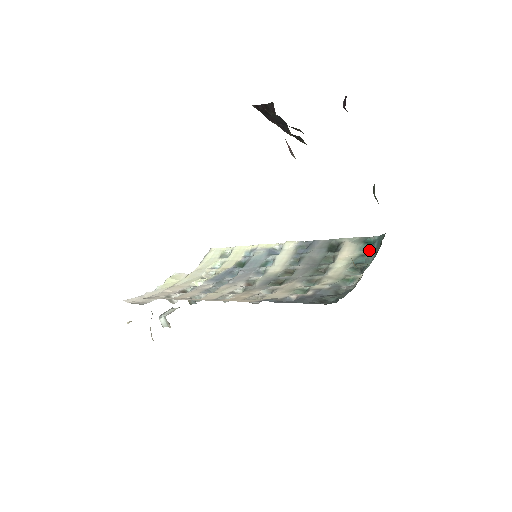
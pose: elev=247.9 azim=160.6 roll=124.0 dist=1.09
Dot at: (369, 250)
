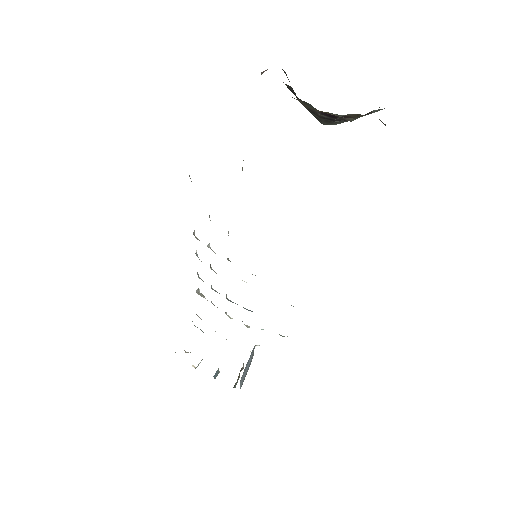
Dot at: occluded
